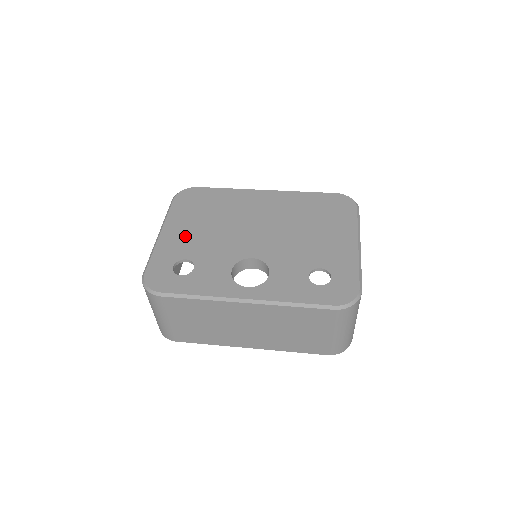
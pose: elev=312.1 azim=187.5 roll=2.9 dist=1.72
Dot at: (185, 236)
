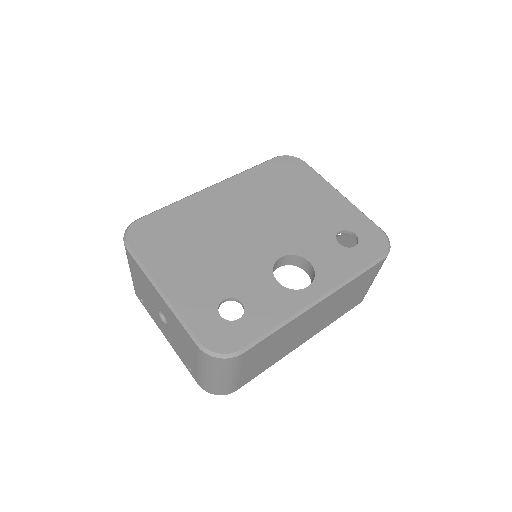
Dot at: (193, 277)
